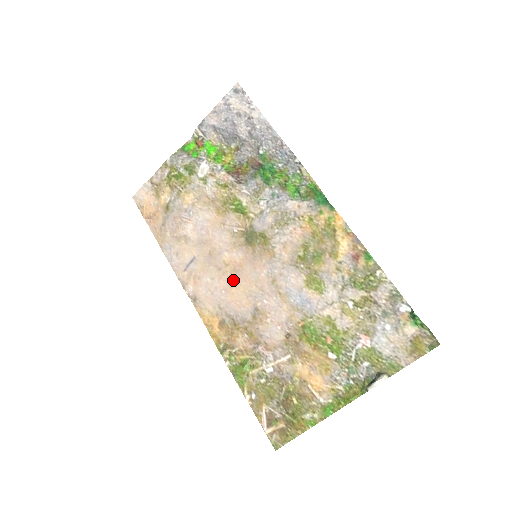
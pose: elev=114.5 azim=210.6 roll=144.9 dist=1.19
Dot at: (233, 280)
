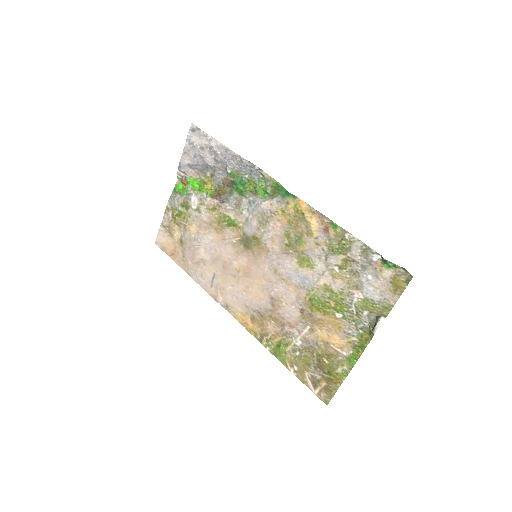
Dot at: (247, 281)
